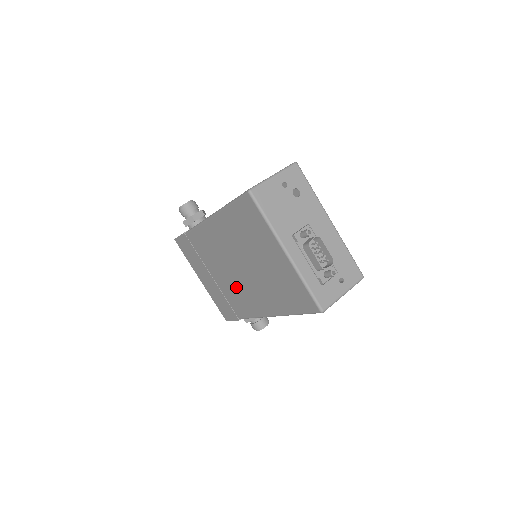
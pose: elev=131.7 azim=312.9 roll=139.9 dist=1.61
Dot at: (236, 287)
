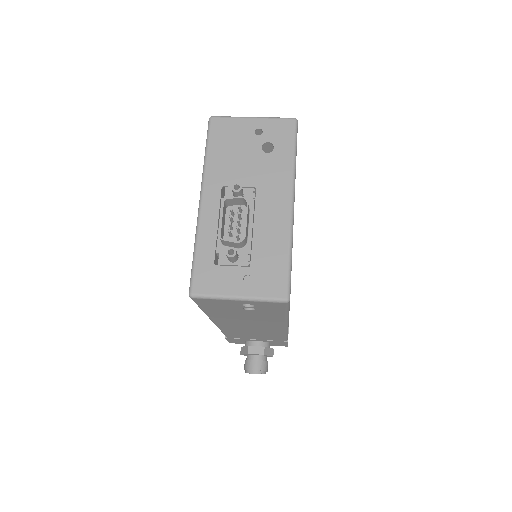
Dot at: occluded
